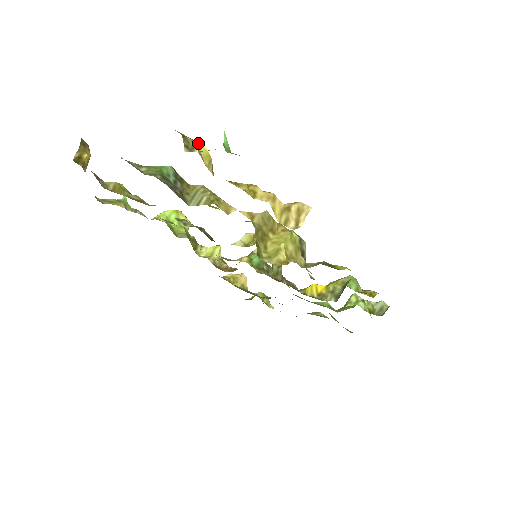
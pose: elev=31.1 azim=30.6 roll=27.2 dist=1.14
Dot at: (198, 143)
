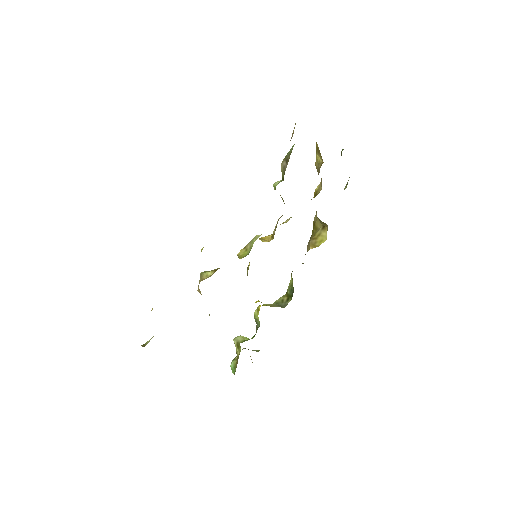
Dot at: occluded
